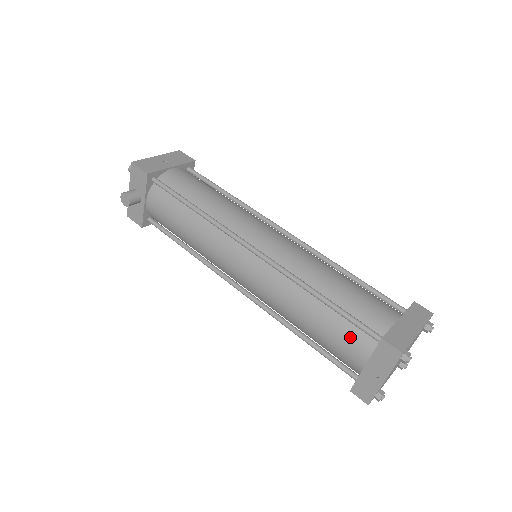
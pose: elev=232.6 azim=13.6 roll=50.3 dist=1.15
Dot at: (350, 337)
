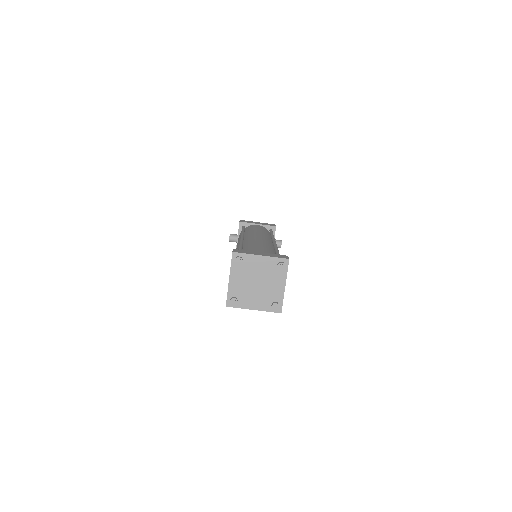
Dot at: occluded
